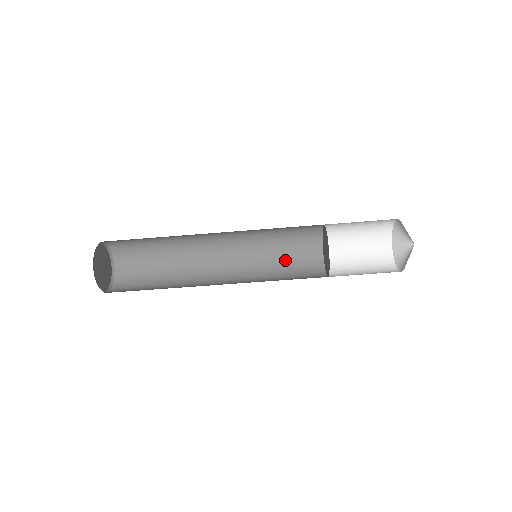
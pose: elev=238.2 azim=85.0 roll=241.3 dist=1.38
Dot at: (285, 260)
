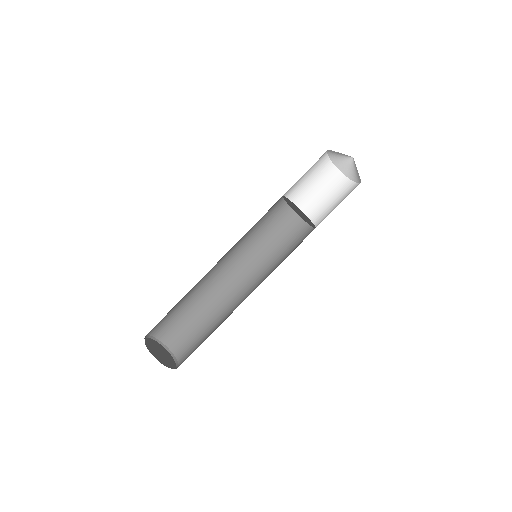
Dot at: (276, 241)
